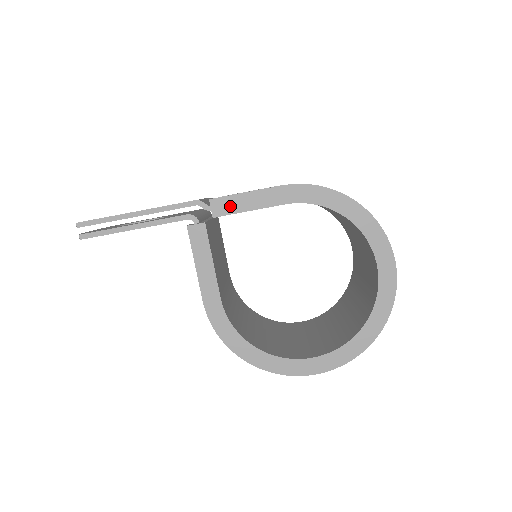
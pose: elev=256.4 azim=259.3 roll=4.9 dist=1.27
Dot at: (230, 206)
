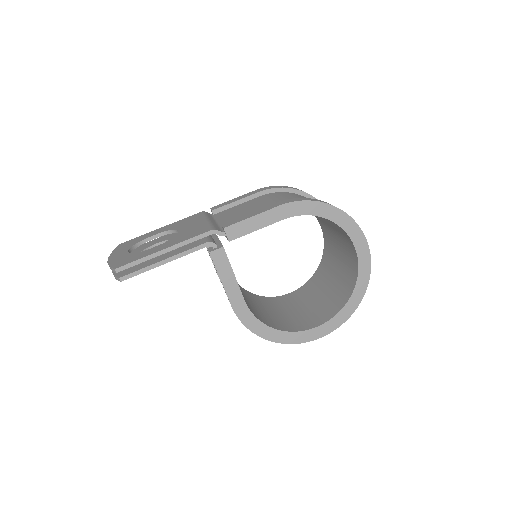
Dot at: (241, 230)
